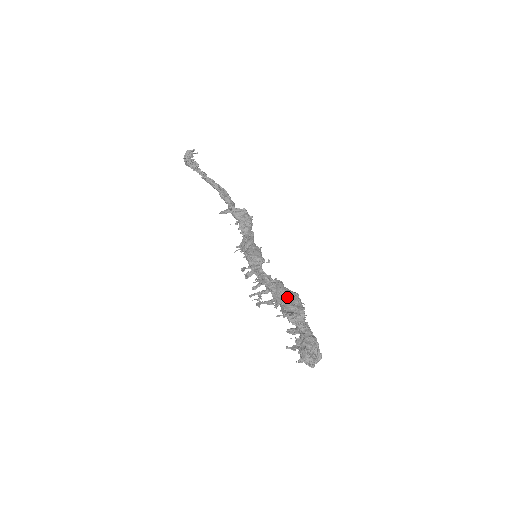
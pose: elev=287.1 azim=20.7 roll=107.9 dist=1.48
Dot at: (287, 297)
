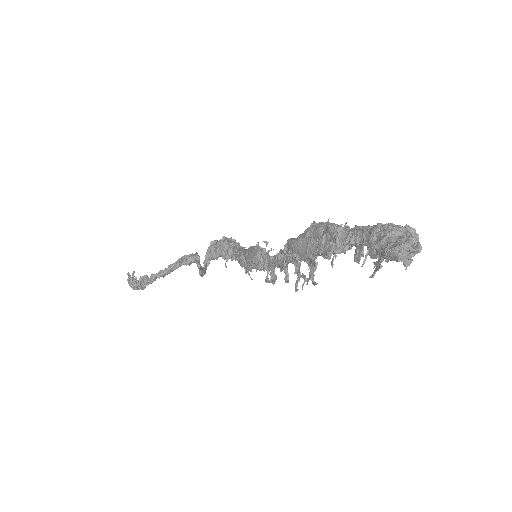
Dot at: (307, 242)
